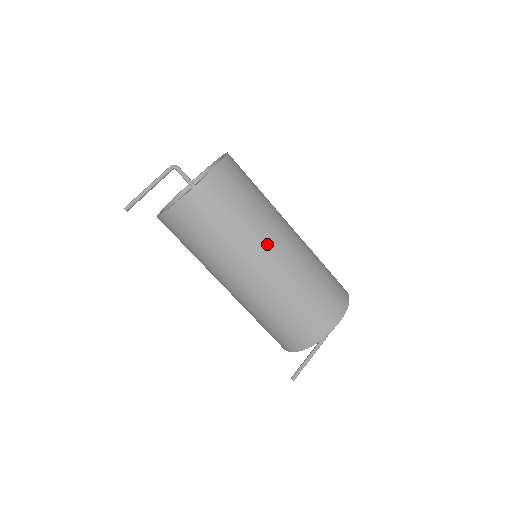
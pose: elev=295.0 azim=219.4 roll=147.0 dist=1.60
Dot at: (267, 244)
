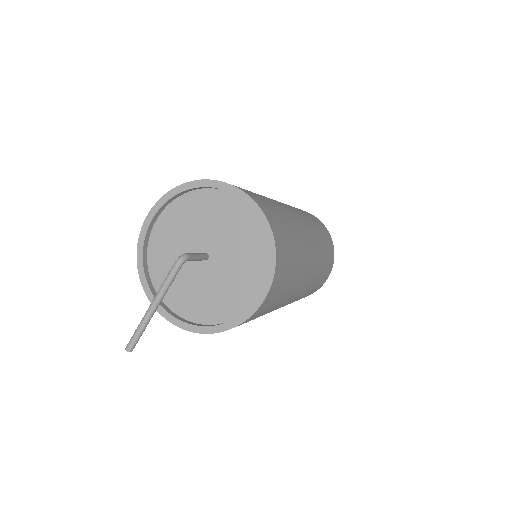
Dot at: (298, 291)
